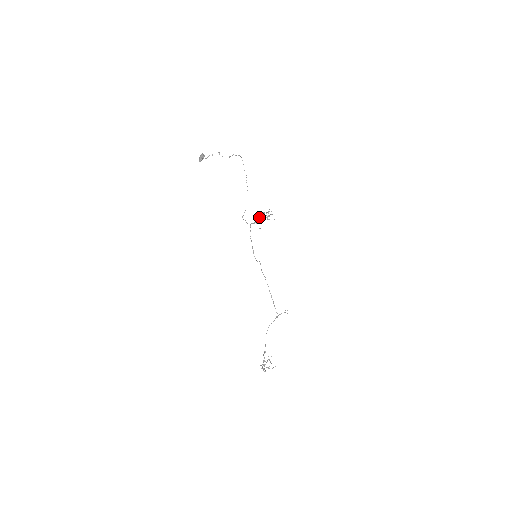
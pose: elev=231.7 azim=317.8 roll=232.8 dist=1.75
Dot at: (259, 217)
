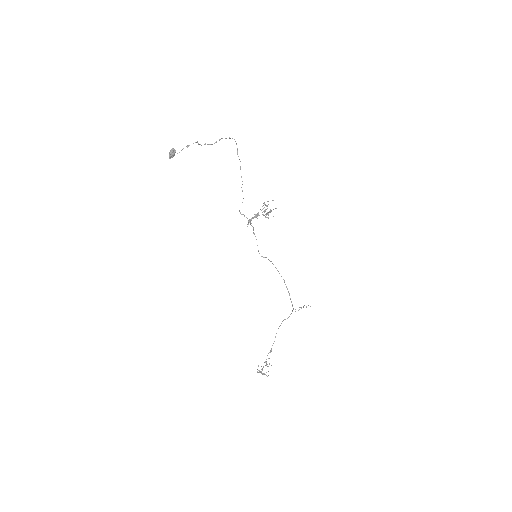
Dot at: (253, 217)
